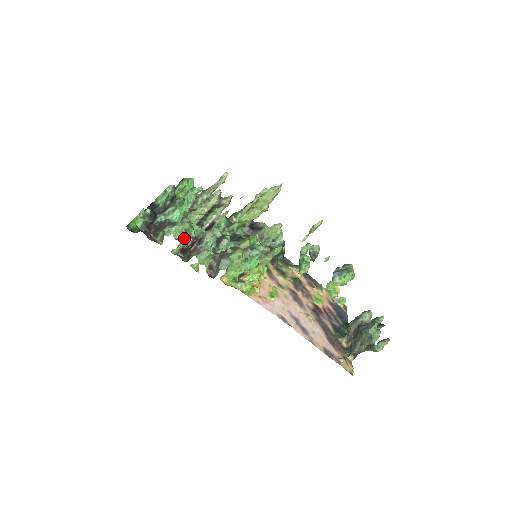
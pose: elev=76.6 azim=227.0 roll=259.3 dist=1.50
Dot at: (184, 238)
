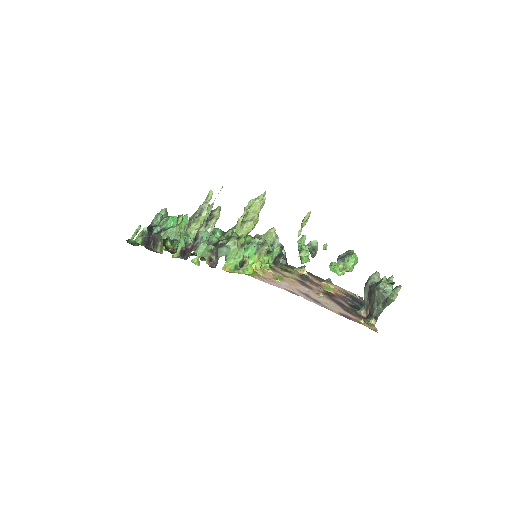
Dot at: (181, 240)
